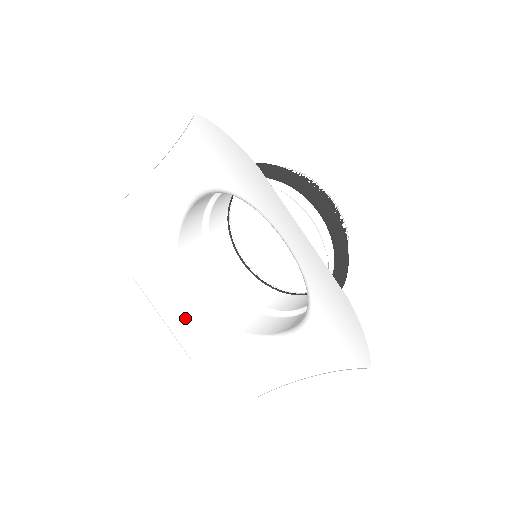
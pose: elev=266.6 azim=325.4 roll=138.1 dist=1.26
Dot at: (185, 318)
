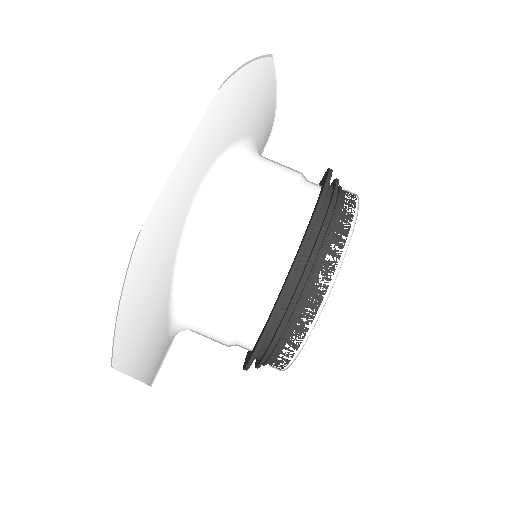
Dot at: occluded
